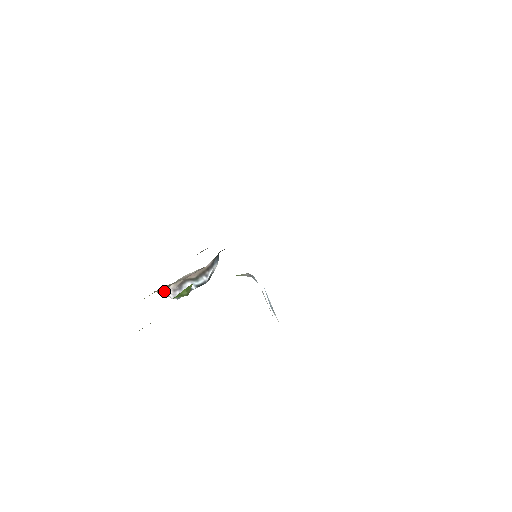
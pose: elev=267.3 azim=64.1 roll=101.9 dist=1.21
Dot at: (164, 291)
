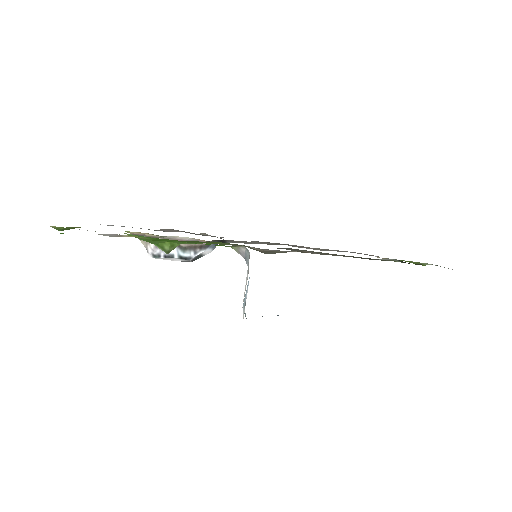
Dot at: occluded
